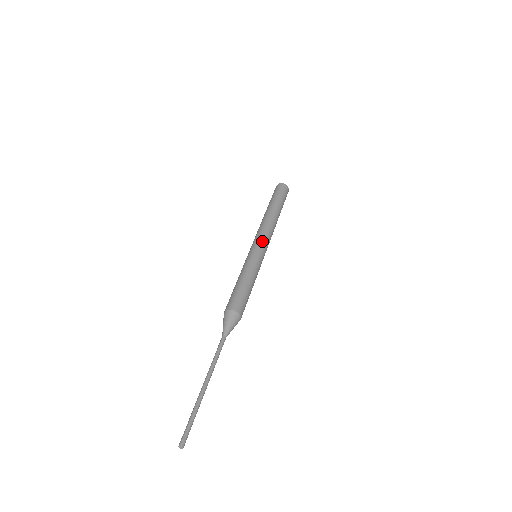
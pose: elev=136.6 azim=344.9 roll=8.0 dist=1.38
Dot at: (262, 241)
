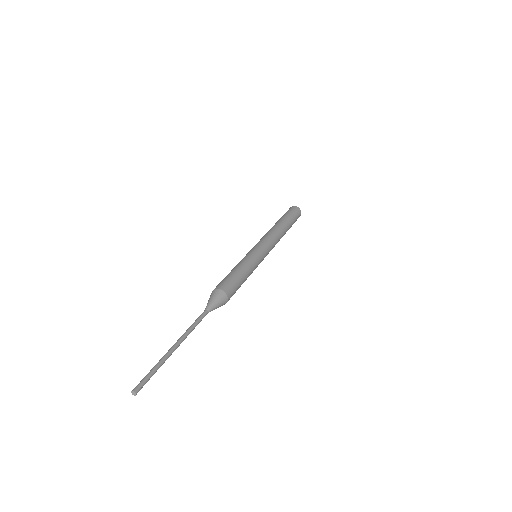
Dot at: (261, 242)
